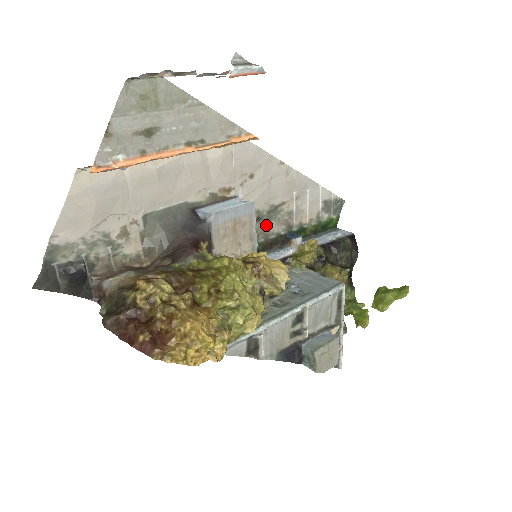
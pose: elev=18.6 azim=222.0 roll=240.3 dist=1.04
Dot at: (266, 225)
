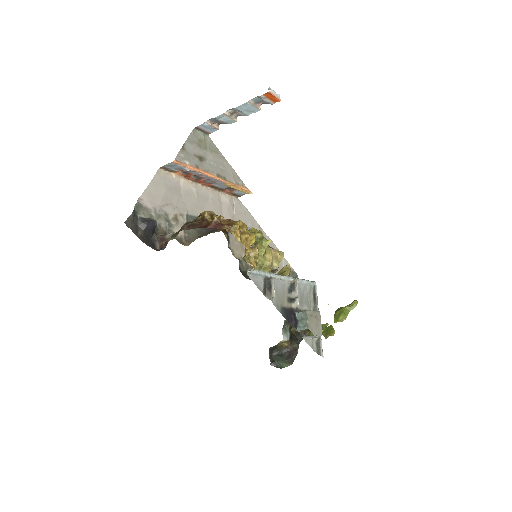
Dot at: occluded
